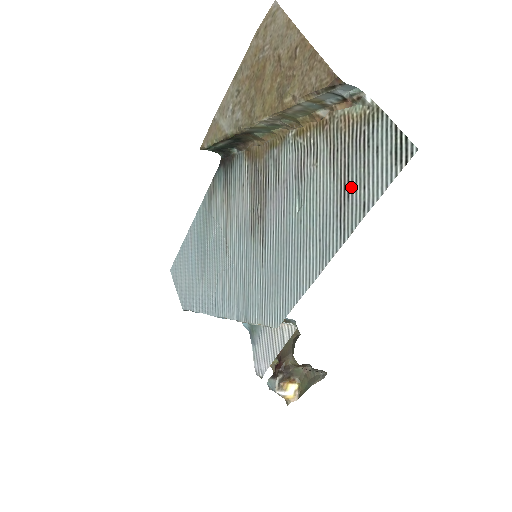
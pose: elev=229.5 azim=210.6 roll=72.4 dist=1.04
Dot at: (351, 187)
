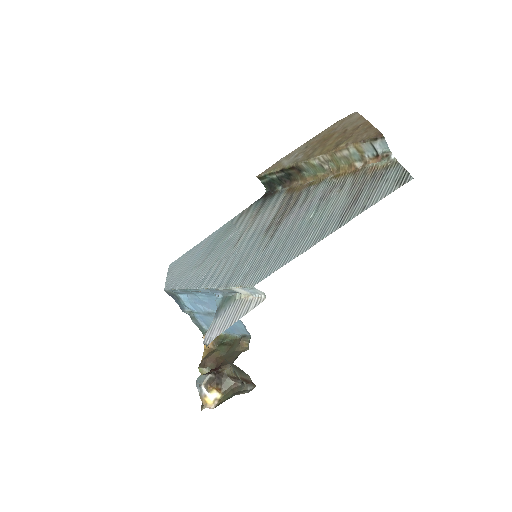
Dot at: (360, 199)
